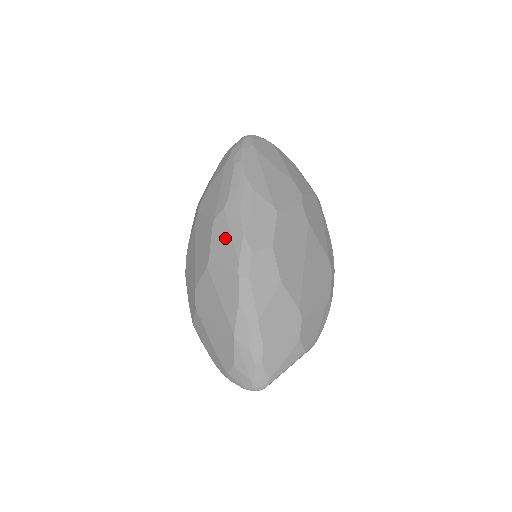
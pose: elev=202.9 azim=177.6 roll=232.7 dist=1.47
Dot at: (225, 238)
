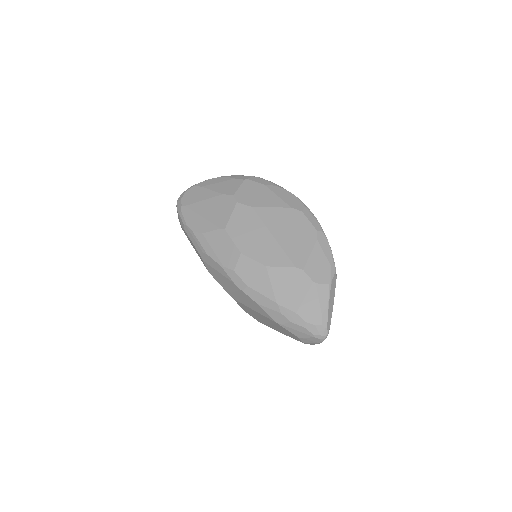
Dot at: (219, 276)
